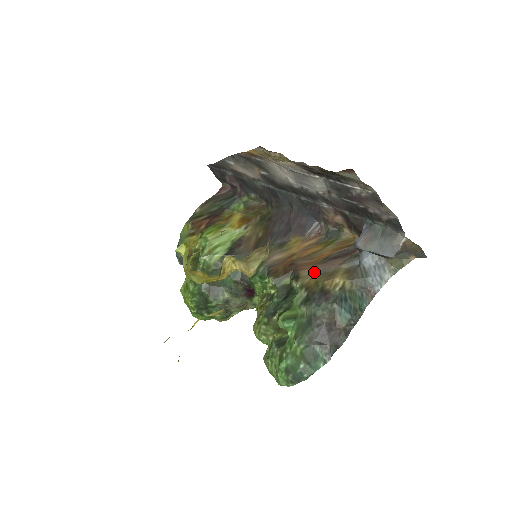
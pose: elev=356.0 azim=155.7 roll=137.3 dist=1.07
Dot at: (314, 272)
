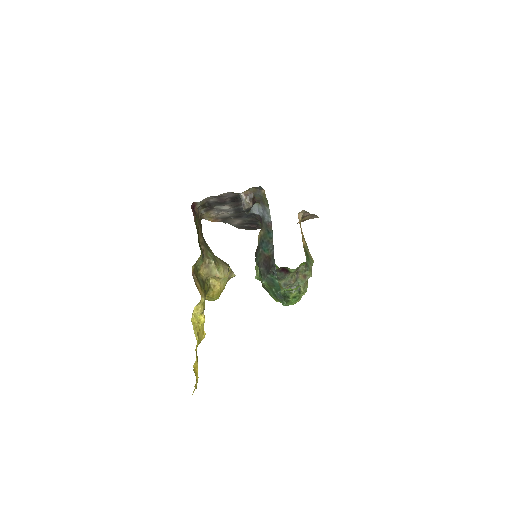
Dot at: occluded
